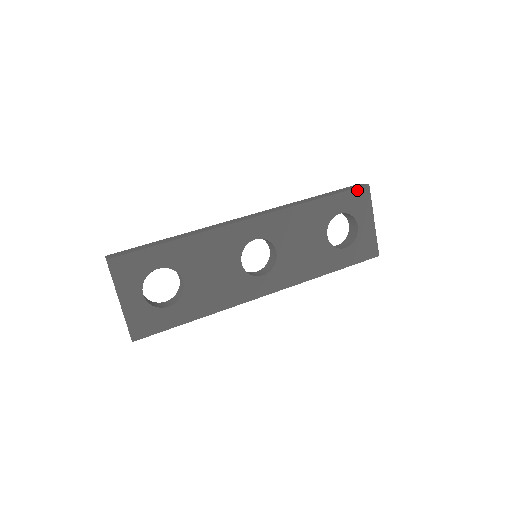
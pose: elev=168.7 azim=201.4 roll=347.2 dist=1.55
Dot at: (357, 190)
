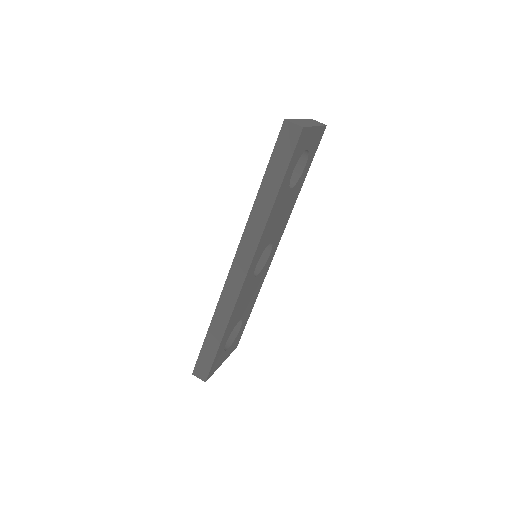
Dot at: (297, 146)
